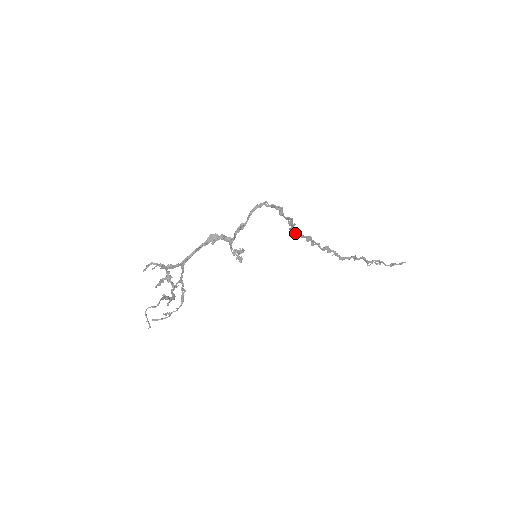
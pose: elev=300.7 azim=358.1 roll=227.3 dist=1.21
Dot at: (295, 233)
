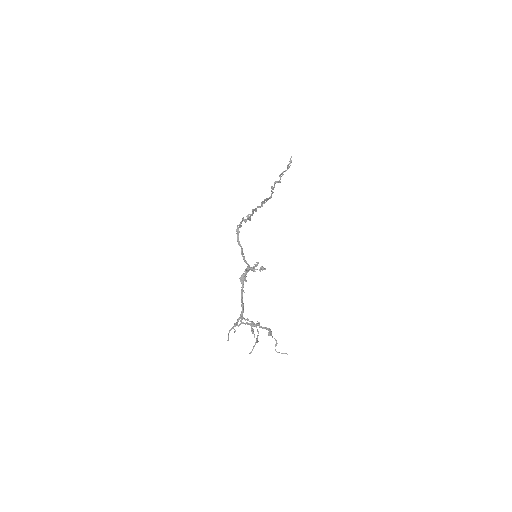
Dot at: occluded
